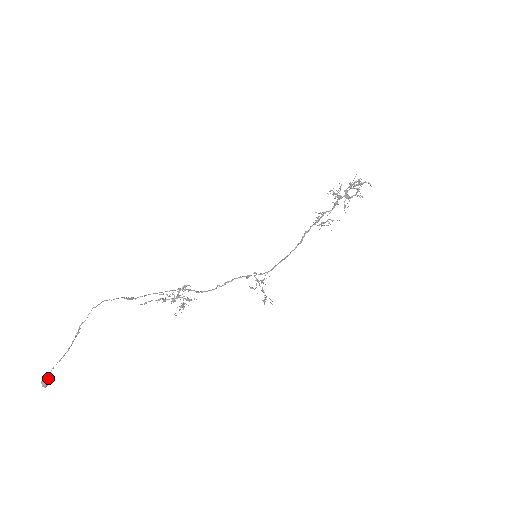
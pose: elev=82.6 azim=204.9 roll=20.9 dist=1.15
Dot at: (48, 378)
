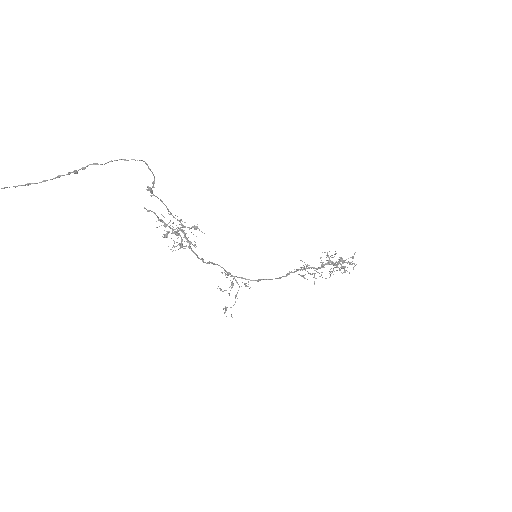
Dot at: out of frame
